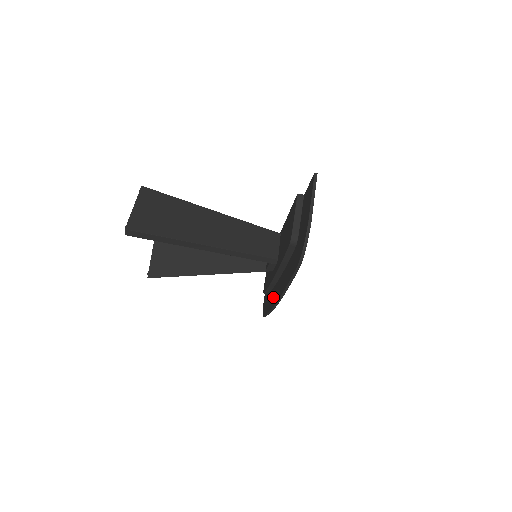
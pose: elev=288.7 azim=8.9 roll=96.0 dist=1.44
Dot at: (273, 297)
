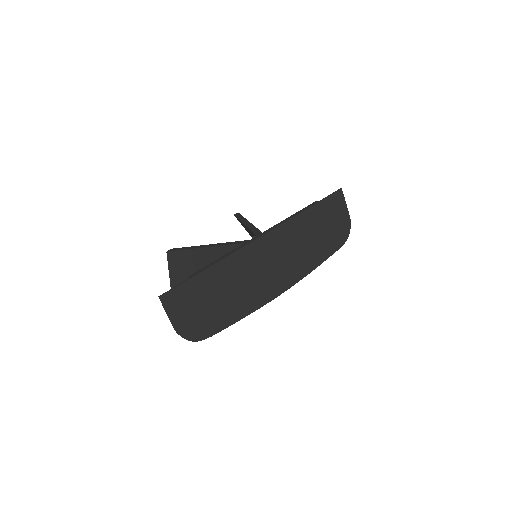
Dot at: (293, 273)
